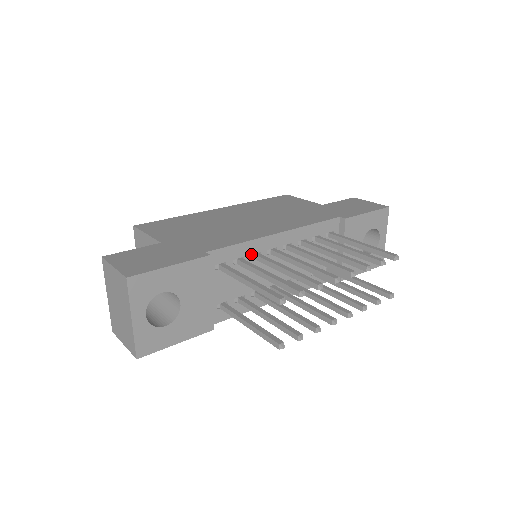
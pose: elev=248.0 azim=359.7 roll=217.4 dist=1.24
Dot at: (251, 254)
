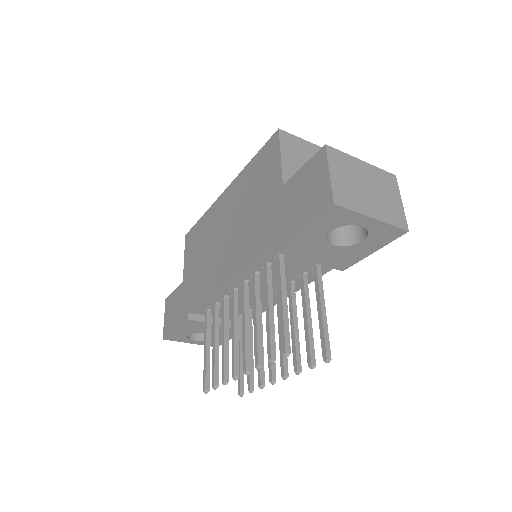
Dot at: (220, 299)
